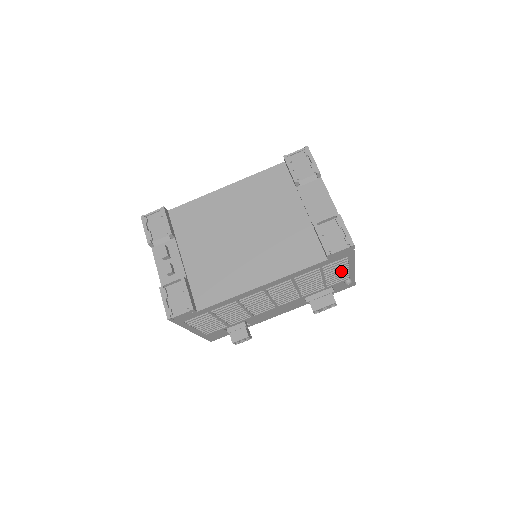
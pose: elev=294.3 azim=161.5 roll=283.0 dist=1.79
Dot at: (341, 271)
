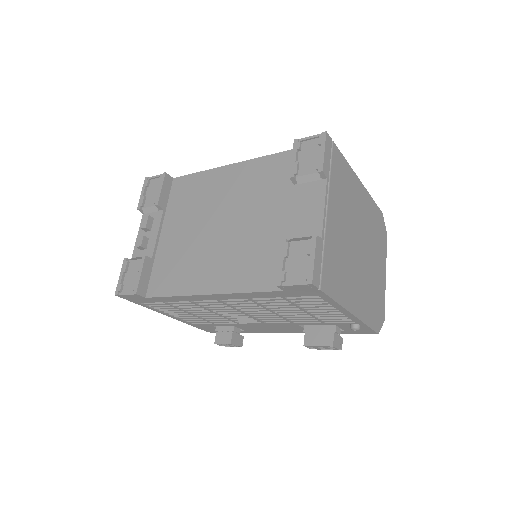
Dot at: (329, 310)
